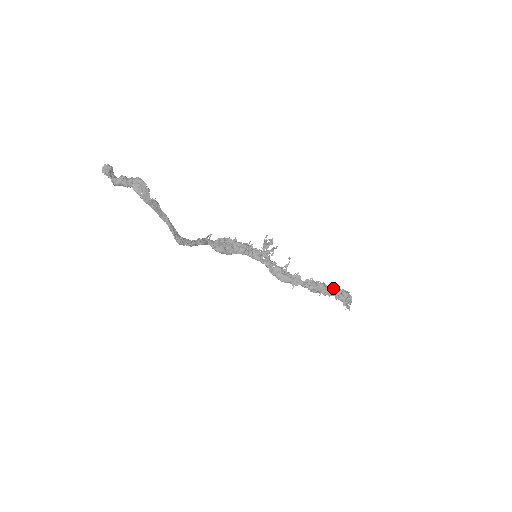
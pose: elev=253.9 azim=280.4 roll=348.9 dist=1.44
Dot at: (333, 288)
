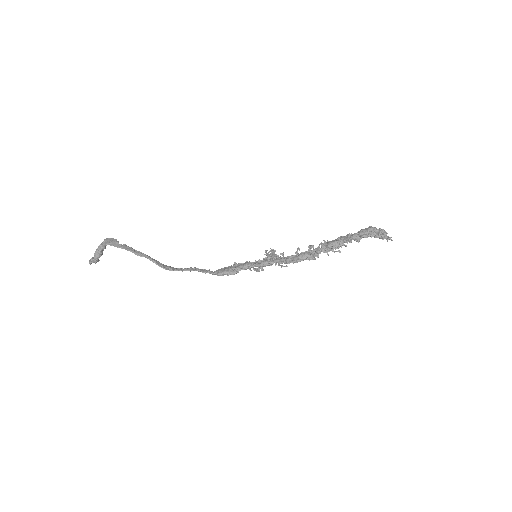
Dot at: (354, 234)
